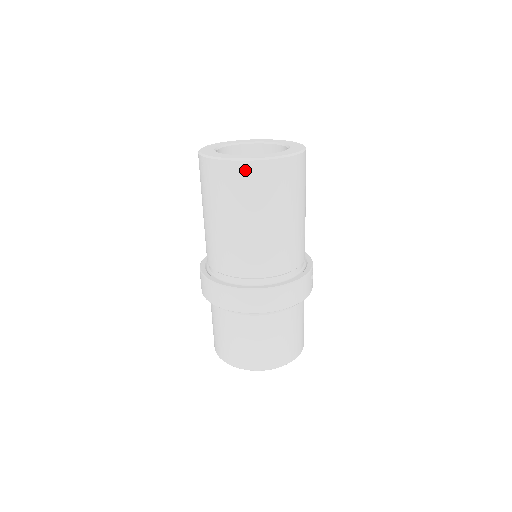
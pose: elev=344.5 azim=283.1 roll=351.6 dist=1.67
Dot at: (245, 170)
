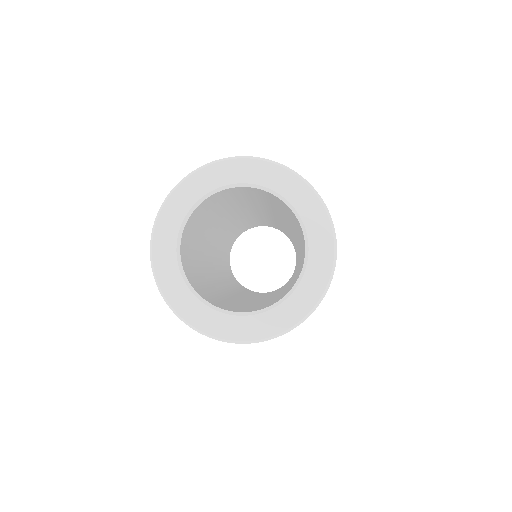
Dot at: occluded
